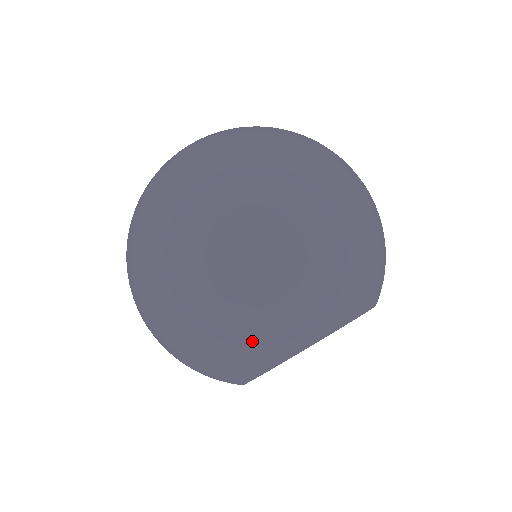
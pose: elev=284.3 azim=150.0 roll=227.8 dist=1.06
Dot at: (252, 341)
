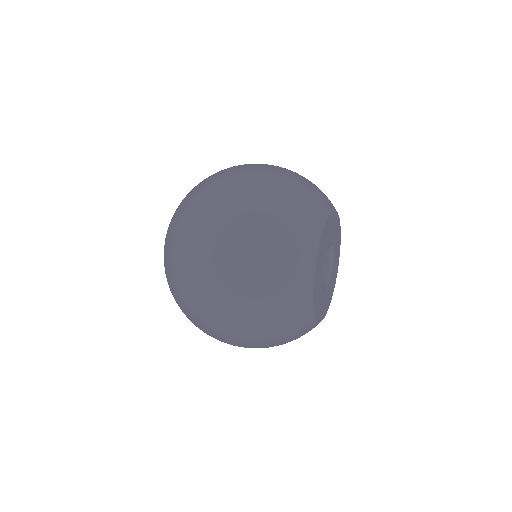
Dot at: (286, 282)
